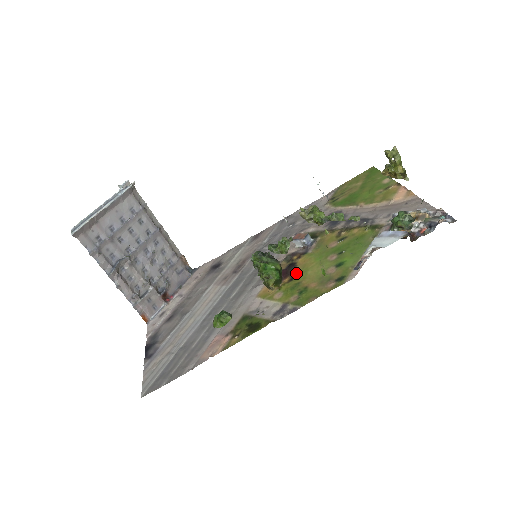
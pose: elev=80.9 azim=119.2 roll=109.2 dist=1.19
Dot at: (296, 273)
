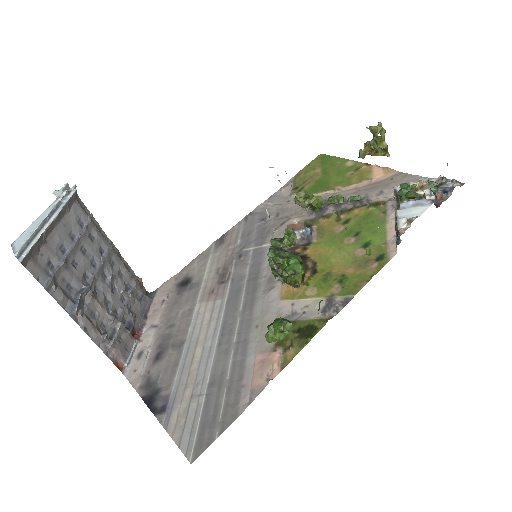
Dot at: (315, 264)
